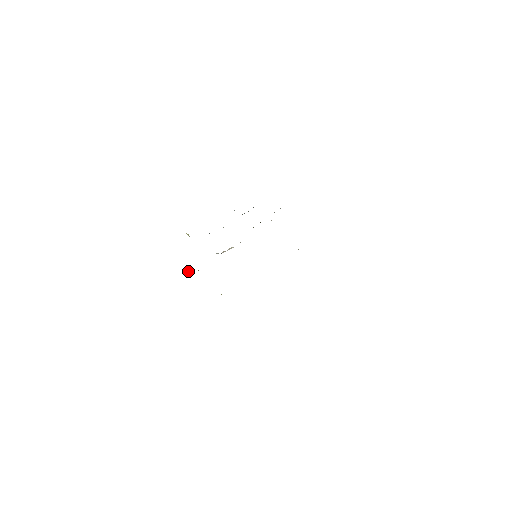
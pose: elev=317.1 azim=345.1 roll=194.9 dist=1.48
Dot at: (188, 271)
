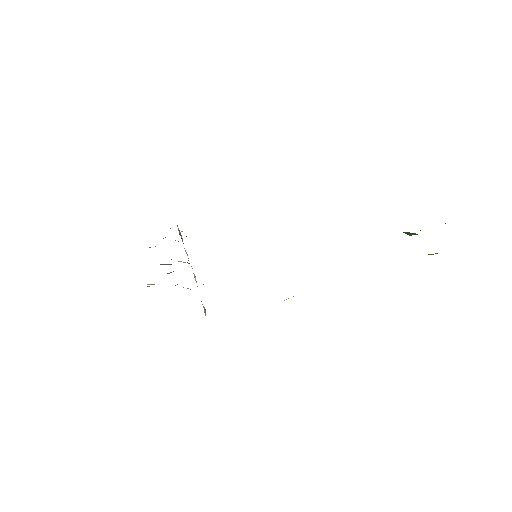
Dot at: occluded
